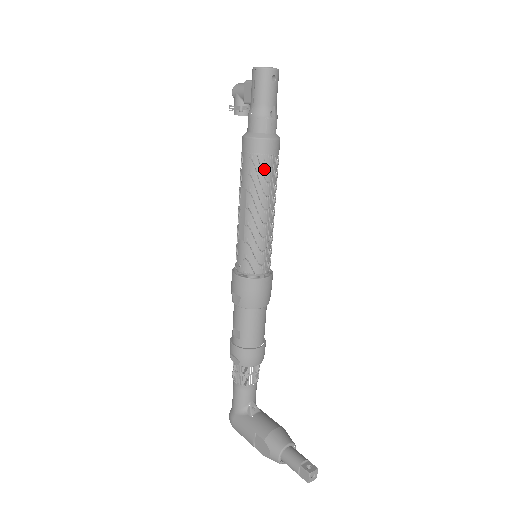
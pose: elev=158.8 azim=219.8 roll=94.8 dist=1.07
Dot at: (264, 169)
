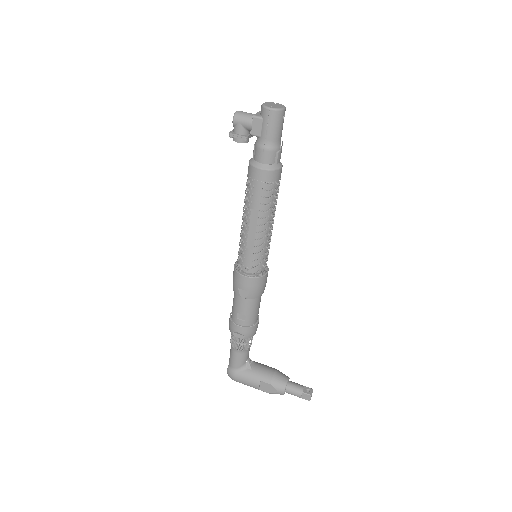
Dot at: (274, 193)
